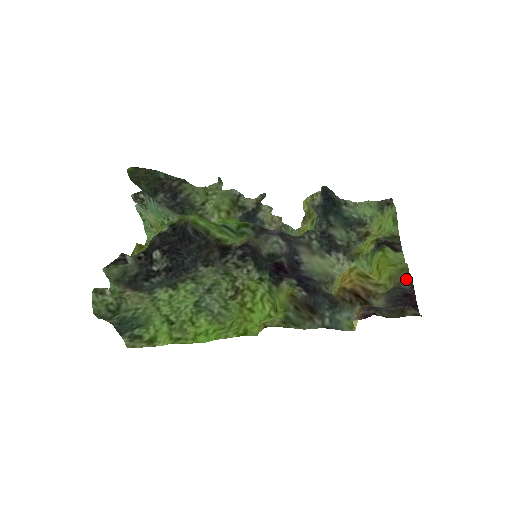
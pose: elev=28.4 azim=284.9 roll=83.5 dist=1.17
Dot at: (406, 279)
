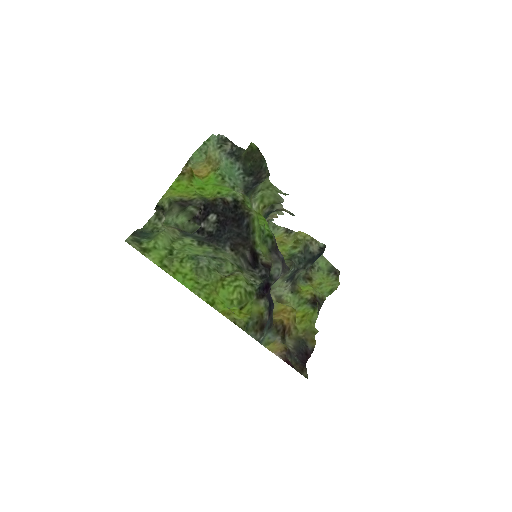
Dot at: (312, 342)
